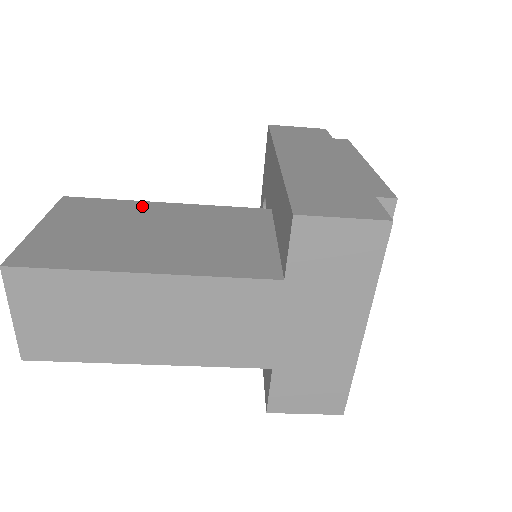
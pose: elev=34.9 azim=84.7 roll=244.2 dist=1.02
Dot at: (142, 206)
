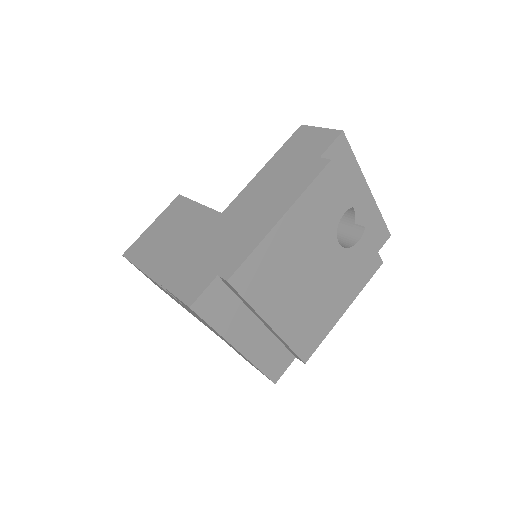
Dot at: (198, 211)
